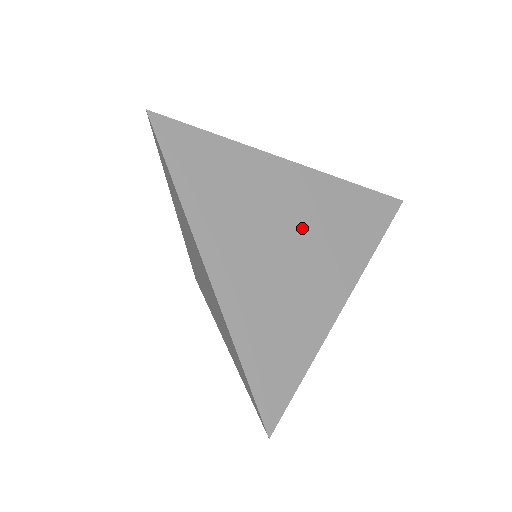
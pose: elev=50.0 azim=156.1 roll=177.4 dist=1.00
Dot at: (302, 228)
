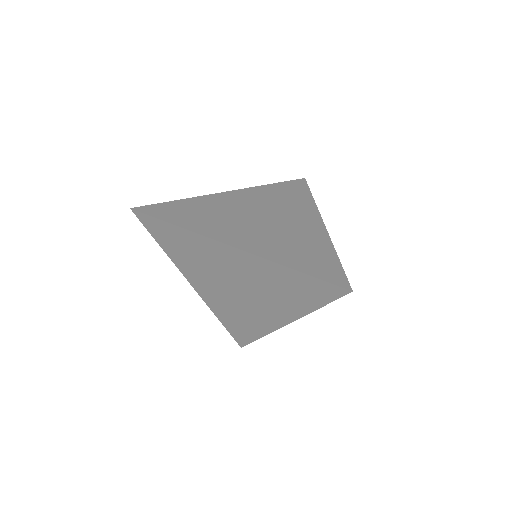
Dot at: (263, 210)
